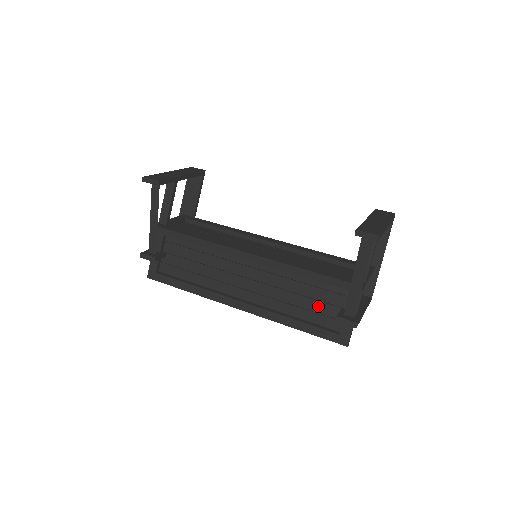
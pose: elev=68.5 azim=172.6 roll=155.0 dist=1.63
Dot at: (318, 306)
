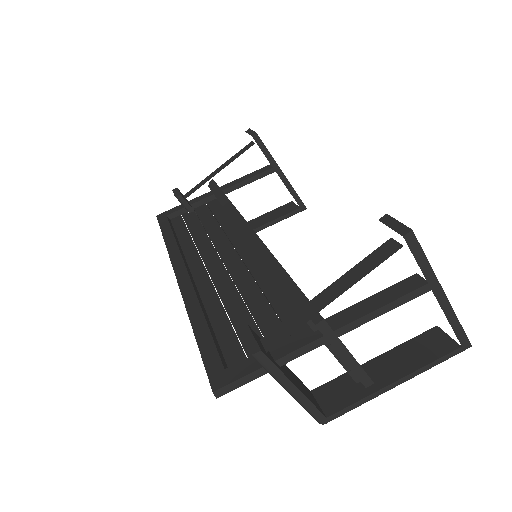
Dot at: occluded
